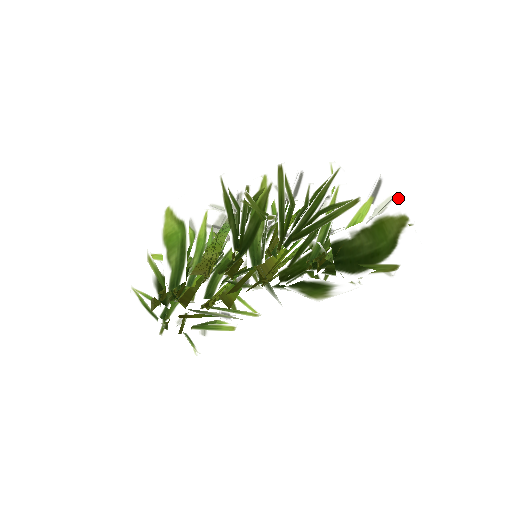
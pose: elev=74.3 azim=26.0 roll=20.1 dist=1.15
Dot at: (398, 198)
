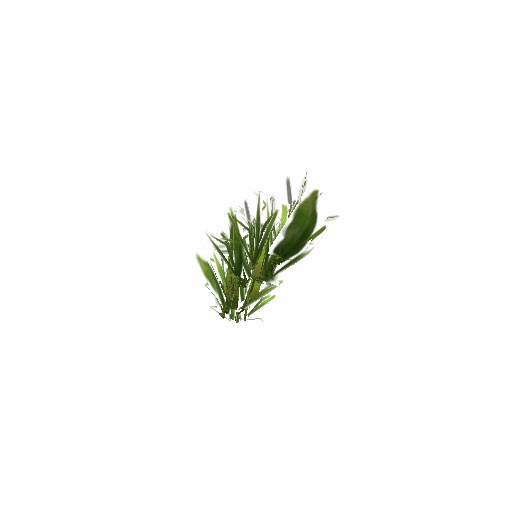
Dot at: (309, 174)
